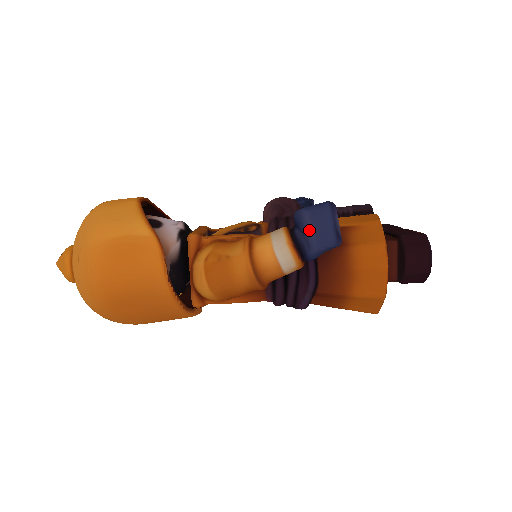
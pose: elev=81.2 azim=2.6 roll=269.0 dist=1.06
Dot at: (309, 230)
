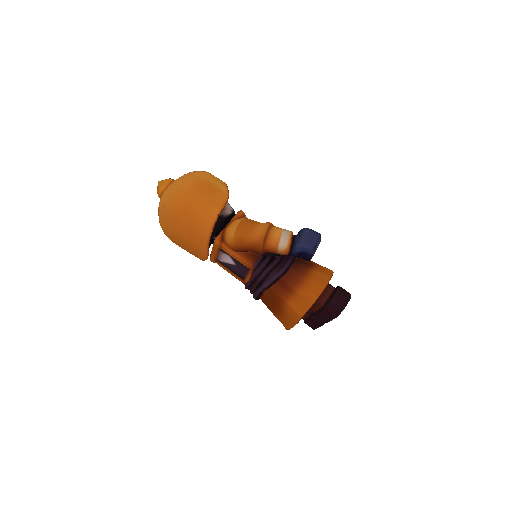
Dot at: (304, 236)
